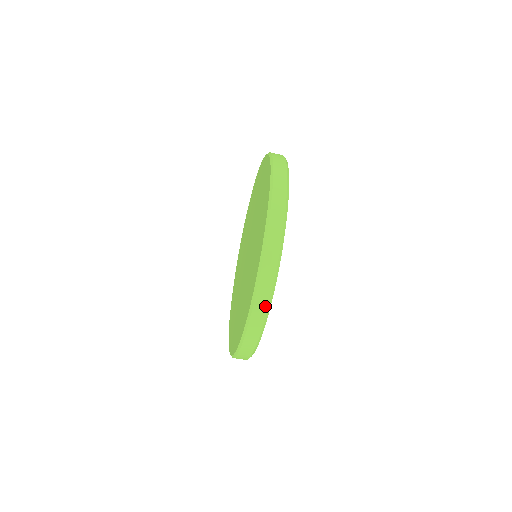
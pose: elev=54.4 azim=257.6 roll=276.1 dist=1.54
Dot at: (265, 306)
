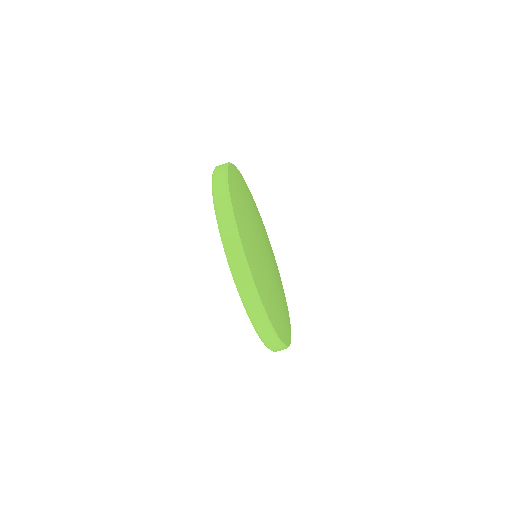
Dot at: (238, 254)
